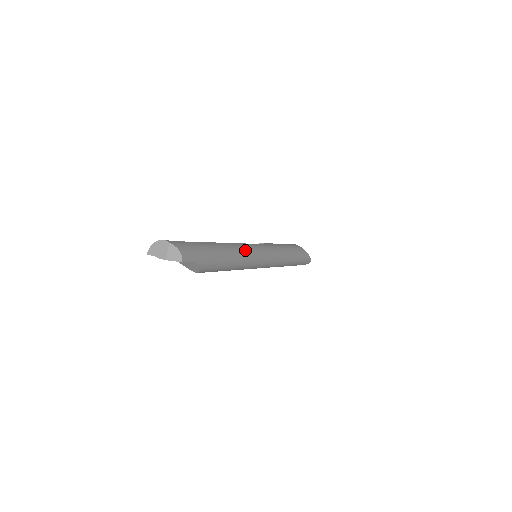
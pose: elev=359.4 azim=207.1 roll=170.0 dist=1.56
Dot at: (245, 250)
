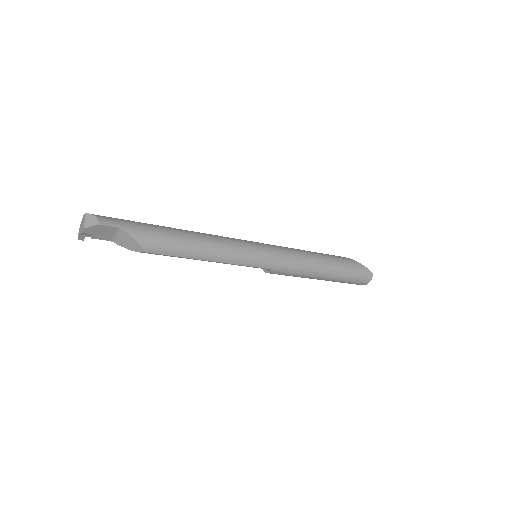
Dot at: (218, 237)
